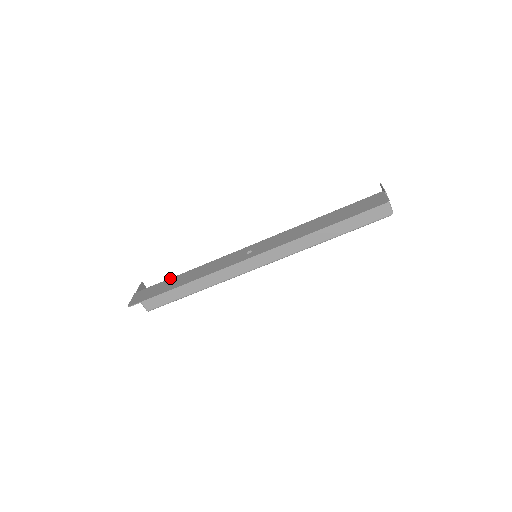
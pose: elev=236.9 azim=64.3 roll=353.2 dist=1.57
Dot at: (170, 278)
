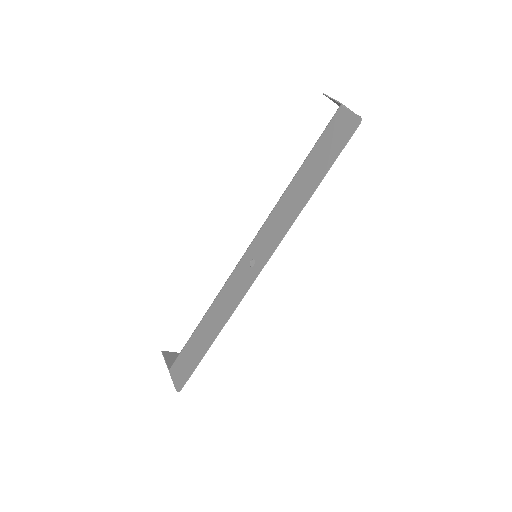
Dot at: (191, 336)
